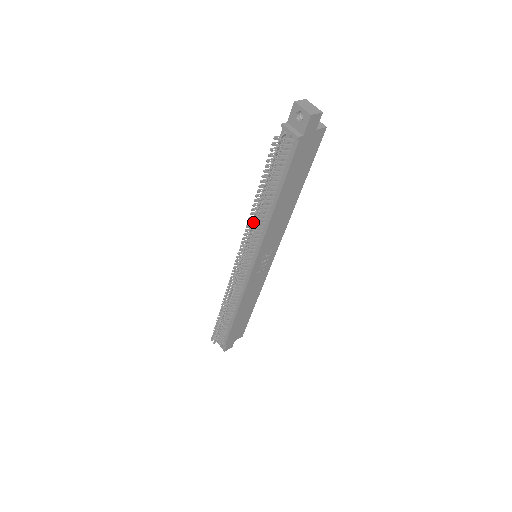
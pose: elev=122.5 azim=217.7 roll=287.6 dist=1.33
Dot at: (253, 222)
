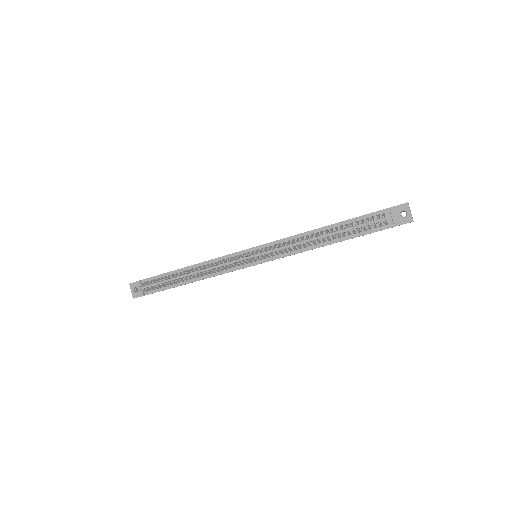
Dot at: (301, 245)
